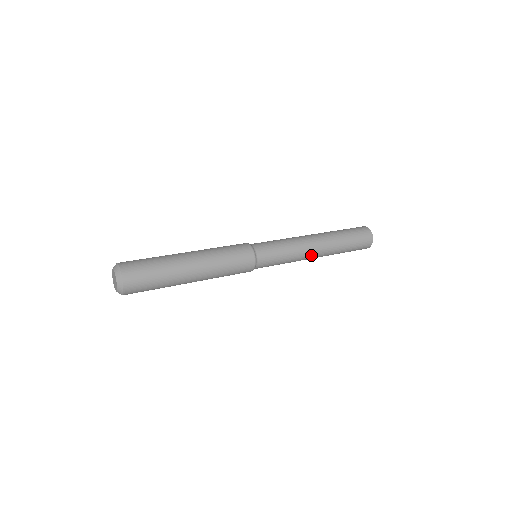
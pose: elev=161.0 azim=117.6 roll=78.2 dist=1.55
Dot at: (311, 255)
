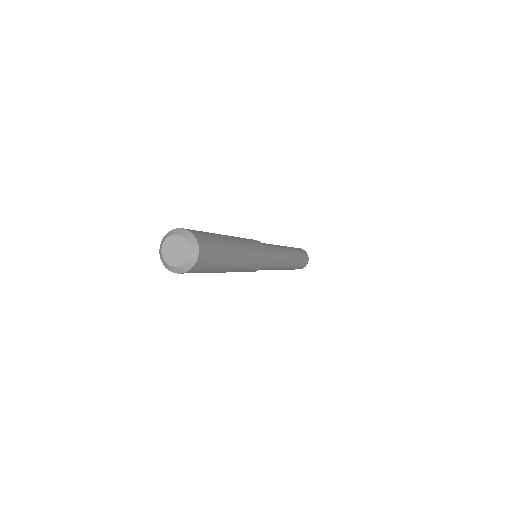
Dot at: (284, 266)
